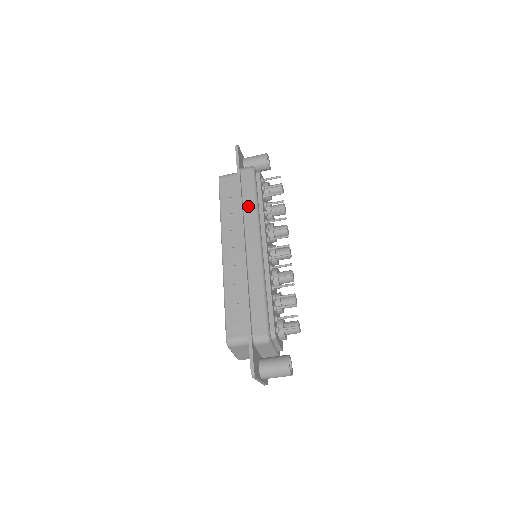
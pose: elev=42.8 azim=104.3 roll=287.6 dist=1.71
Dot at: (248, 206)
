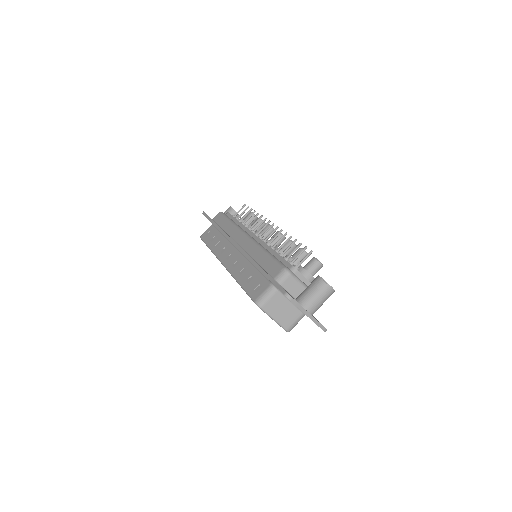
Dot at: (227, 227)
